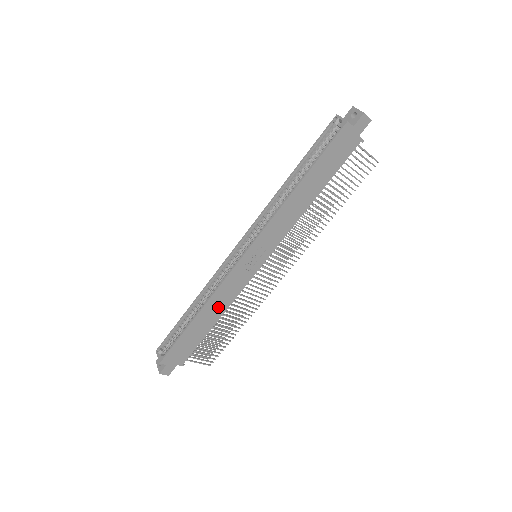
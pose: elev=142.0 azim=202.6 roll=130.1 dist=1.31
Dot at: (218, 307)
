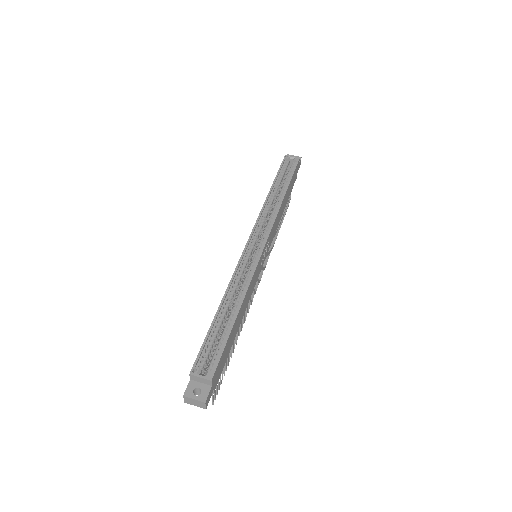
Dot at: (245, 304)
